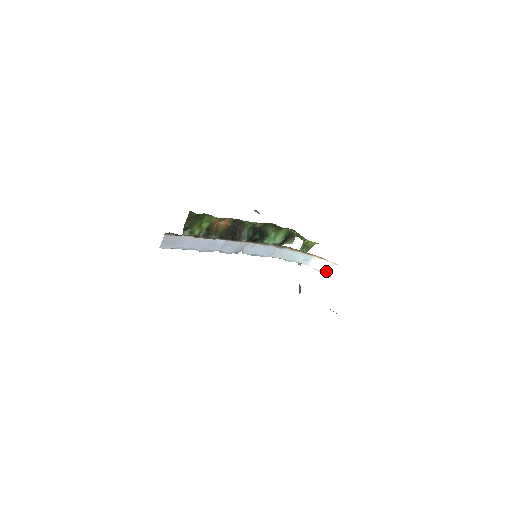
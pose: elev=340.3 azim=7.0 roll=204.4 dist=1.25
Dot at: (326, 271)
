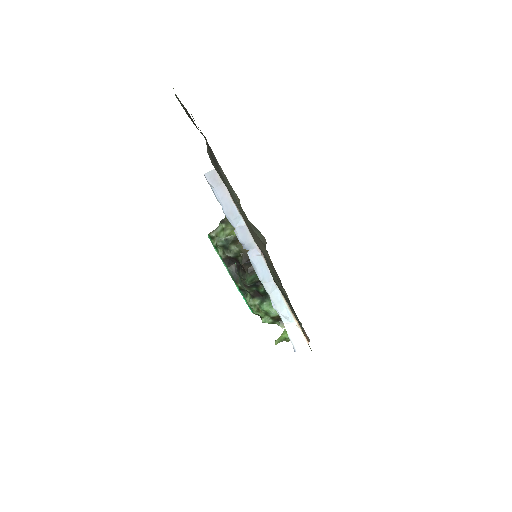
Dot at: (295, 342)
